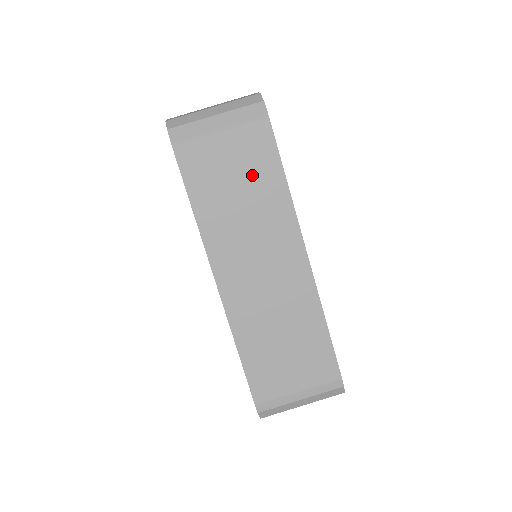
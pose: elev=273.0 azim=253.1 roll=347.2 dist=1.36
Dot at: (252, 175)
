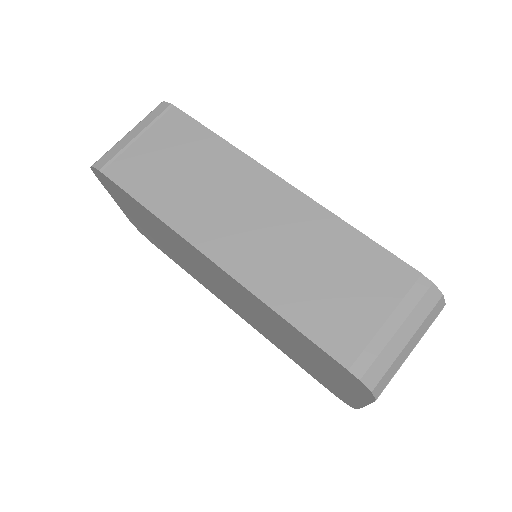
Dot at: (186, 151)
